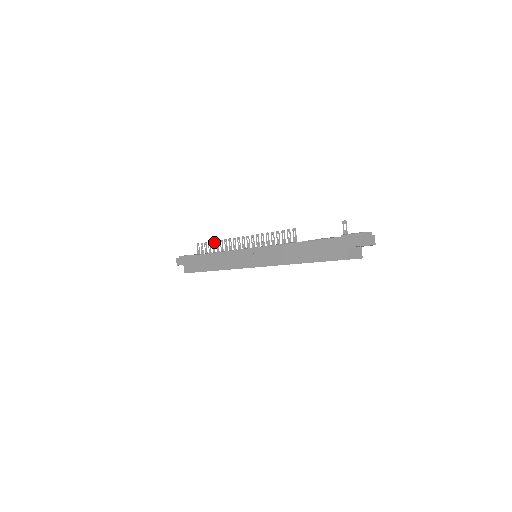
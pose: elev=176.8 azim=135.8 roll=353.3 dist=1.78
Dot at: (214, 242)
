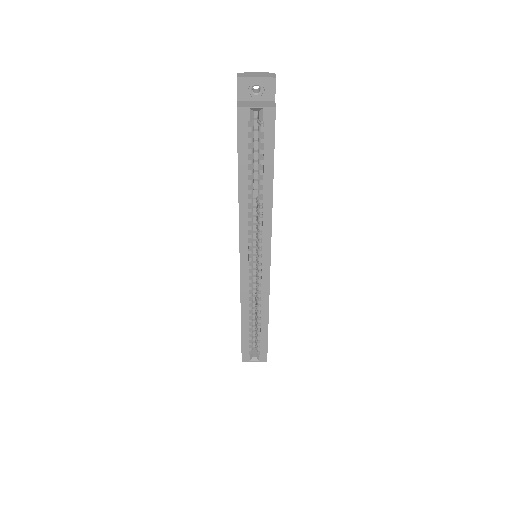
Dot at: occluded
